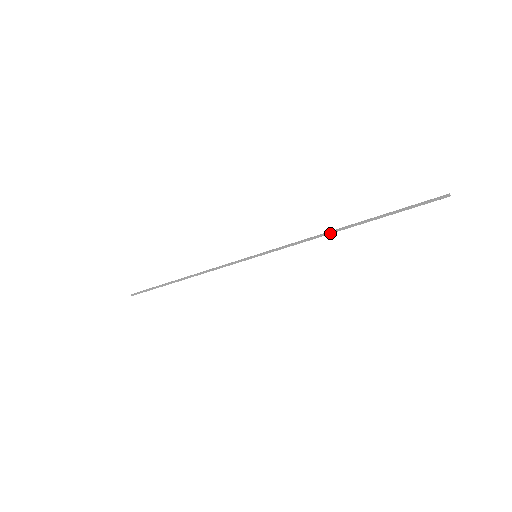
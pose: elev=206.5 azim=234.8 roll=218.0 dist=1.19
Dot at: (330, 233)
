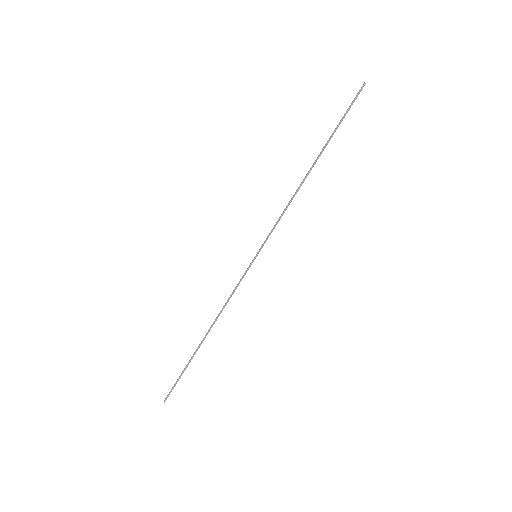
Dot at: (301, 183)
